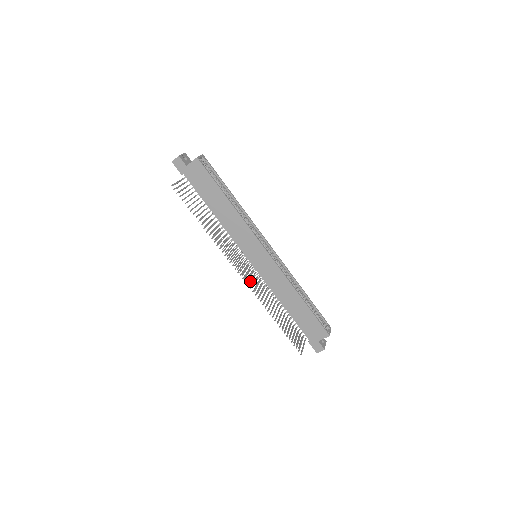
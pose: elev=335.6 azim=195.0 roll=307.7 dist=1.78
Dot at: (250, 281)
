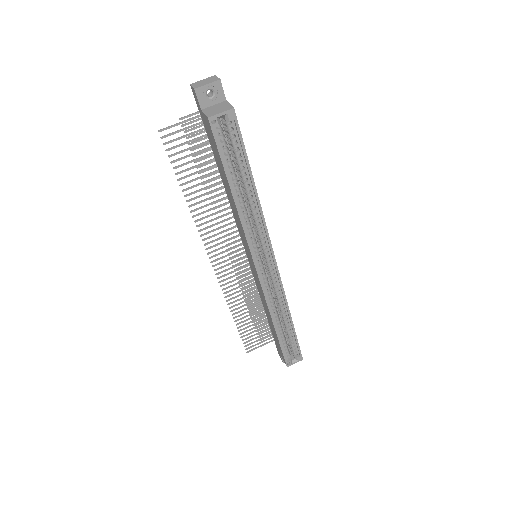
Dot at: (228, 274)
